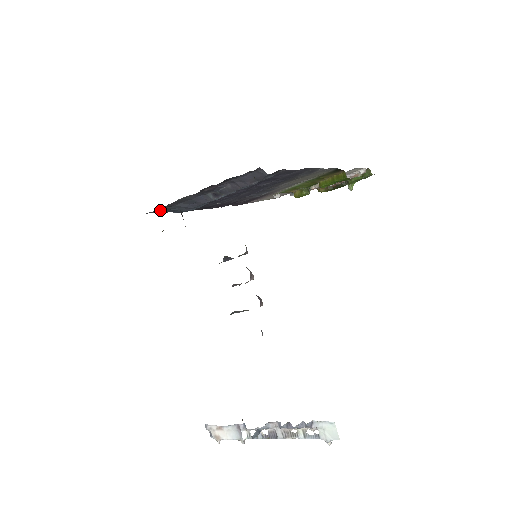
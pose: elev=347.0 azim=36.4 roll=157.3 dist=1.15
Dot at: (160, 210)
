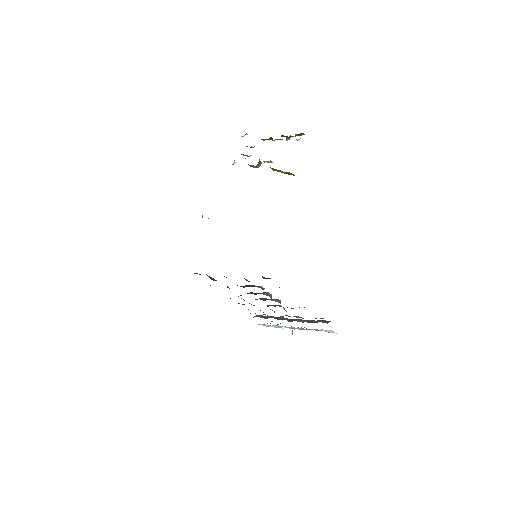
Dot at: occluded
